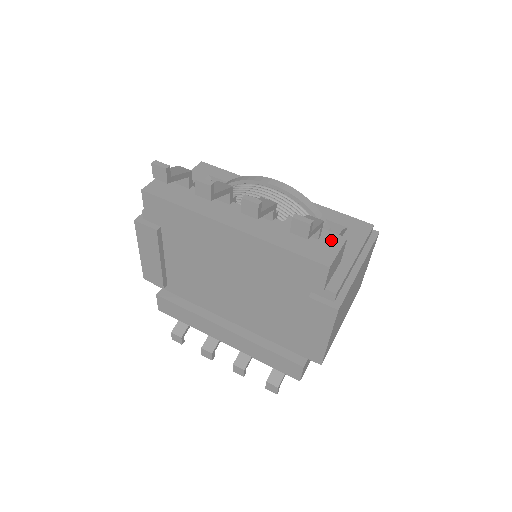
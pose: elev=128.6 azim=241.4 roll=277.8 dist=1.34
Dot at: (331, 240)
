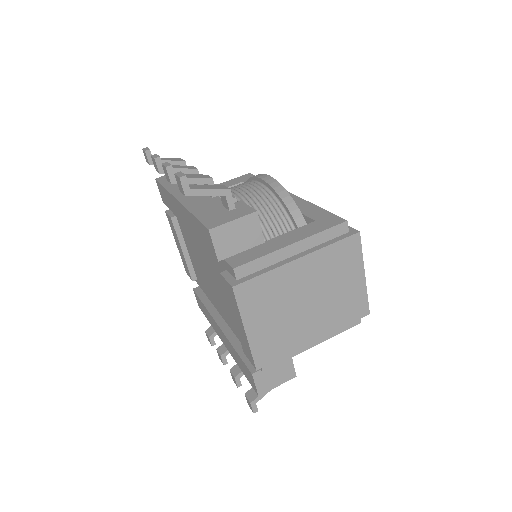
Dot at: (240, 211)
